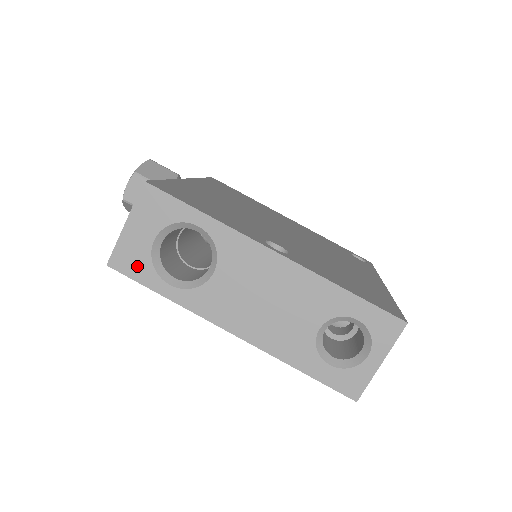
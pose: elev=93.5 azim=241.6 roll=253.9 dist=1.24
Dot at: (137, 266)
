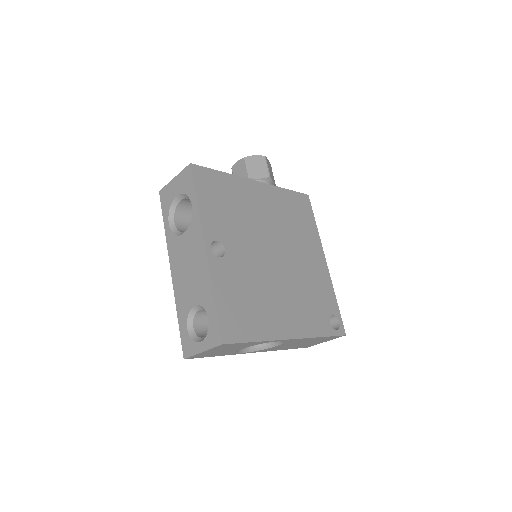
Dot at: (166, 202)
